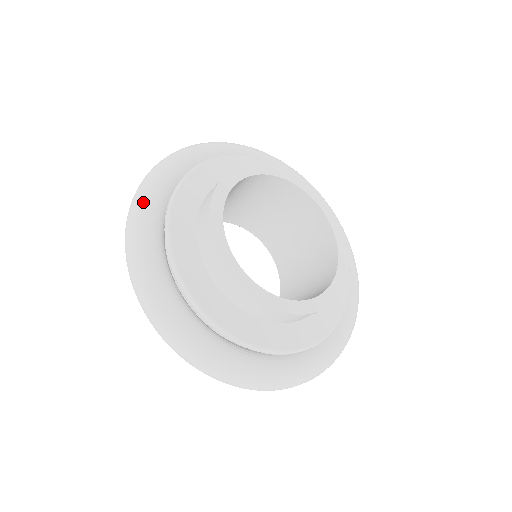
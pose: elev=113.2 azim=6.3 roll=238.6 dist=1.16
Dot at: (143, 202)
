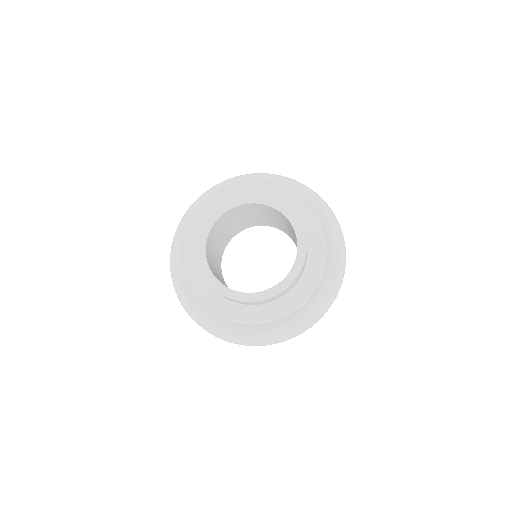
Dot at: (202, 322)
